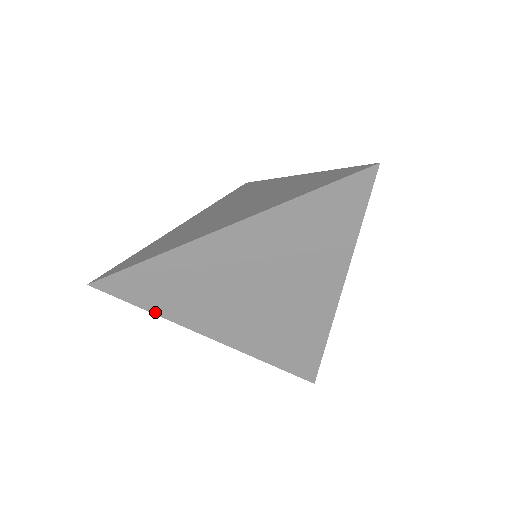
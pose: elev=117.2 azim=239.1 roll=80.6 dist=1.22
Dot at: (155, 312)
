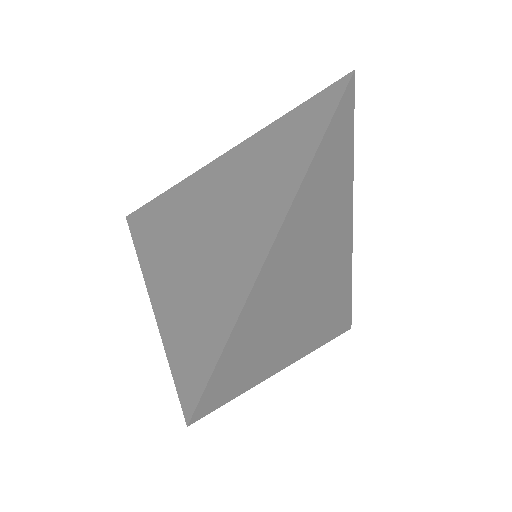
Dot at: (250, 386)
